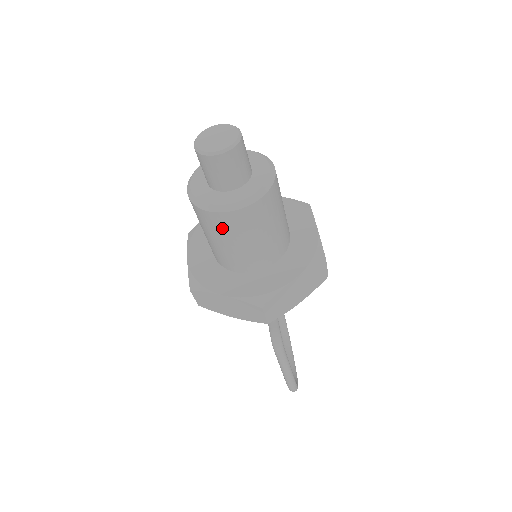
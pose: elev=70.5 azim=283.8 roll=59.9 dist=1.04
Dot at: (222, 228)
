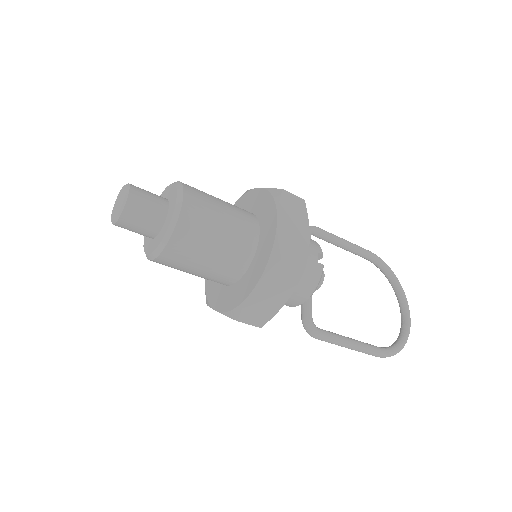
Dot at: occluded
